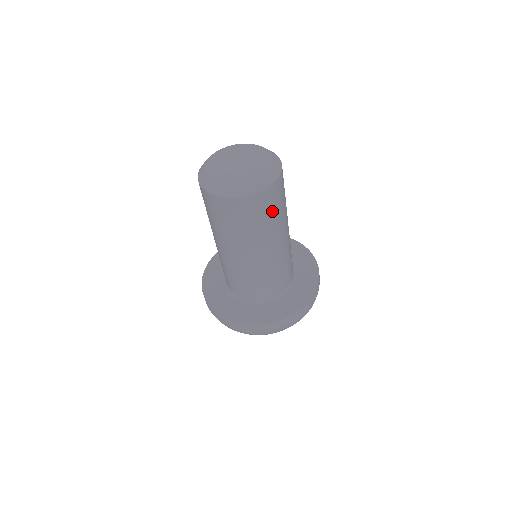
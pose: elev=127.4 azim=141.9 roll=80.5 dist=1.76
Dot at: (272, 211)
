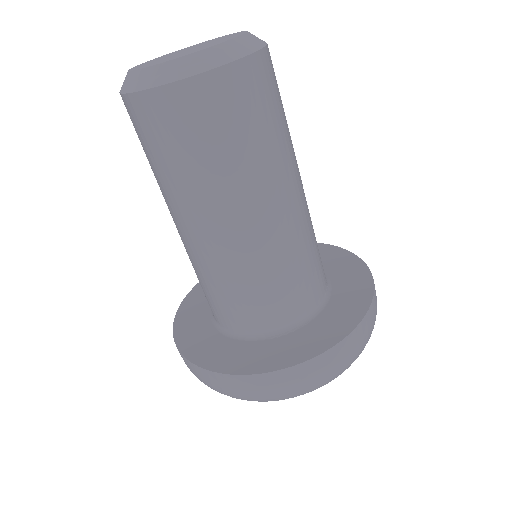
Dot at: (245, 126)
